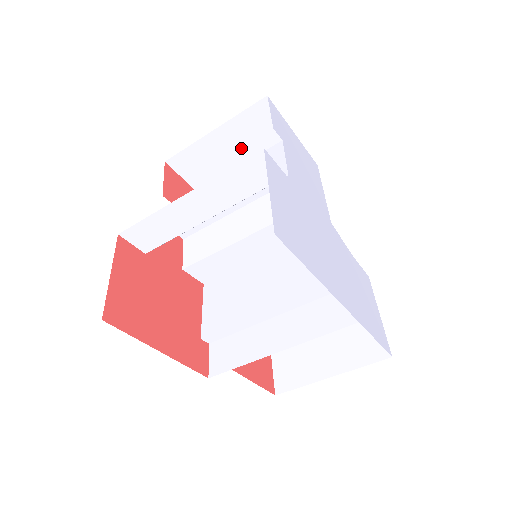
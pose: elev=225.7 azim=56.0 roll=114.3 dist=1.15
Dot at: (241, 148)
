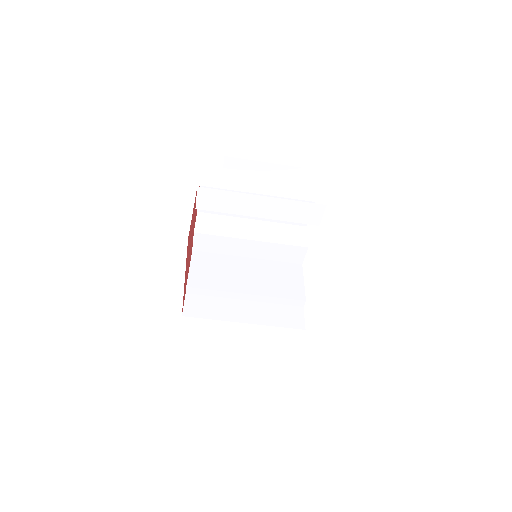
Dot at: (273, 184)
